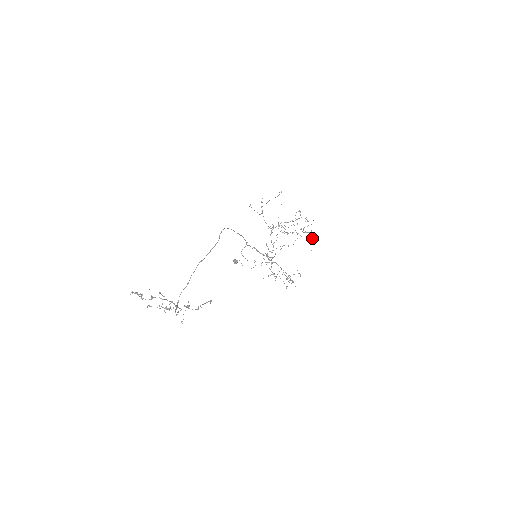
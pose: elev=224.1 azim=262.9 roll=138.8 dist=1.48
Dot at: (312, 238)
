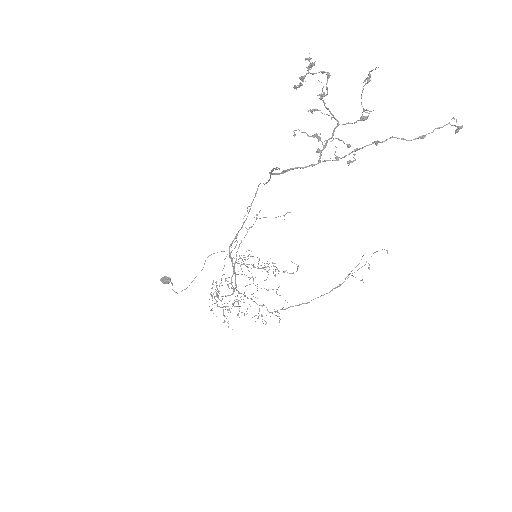
Dot at: occluded
